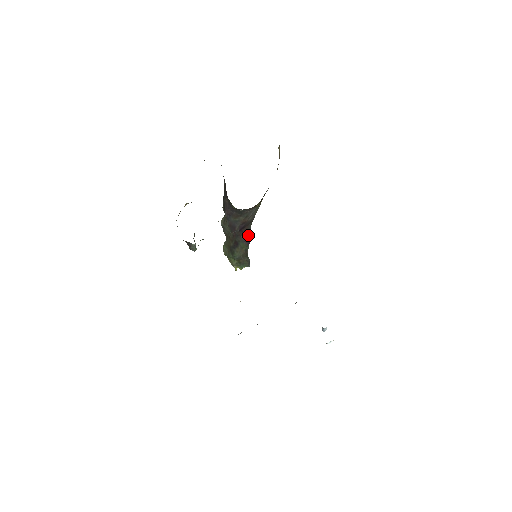
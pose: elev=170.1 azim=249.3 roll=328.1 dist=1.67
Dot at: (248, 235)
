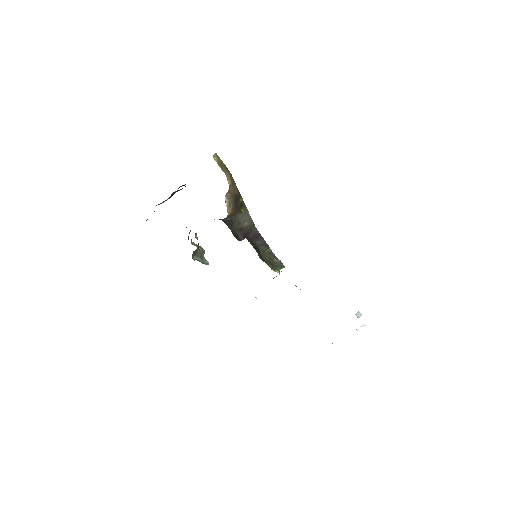
Dot at: (261, 239)
